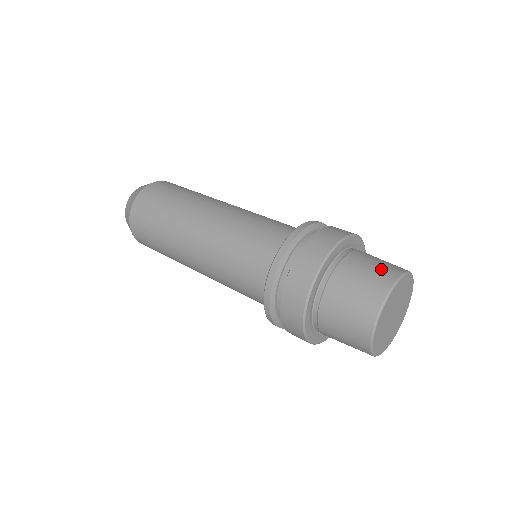
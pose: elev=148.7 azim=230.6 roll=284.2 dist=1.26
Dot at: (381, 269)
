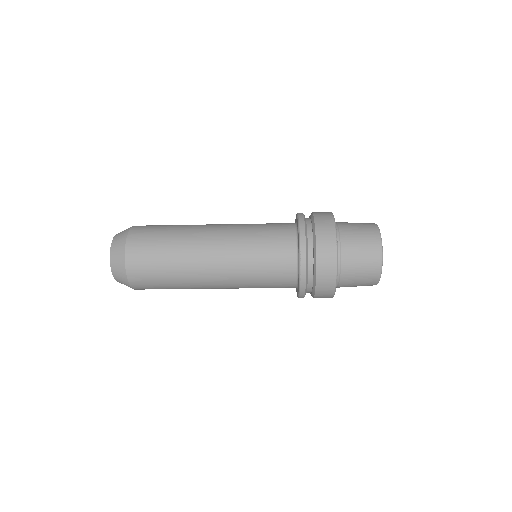
Dot at: occluded
